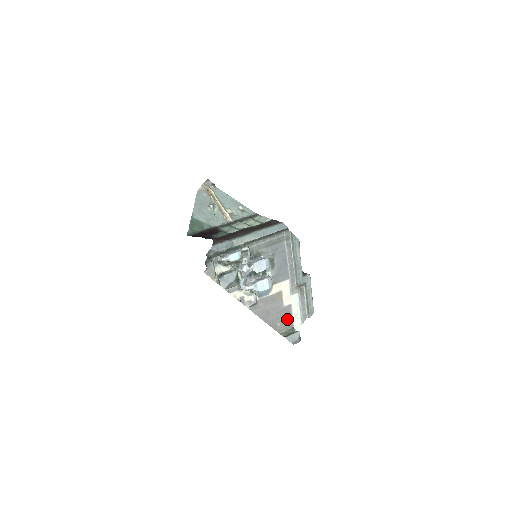
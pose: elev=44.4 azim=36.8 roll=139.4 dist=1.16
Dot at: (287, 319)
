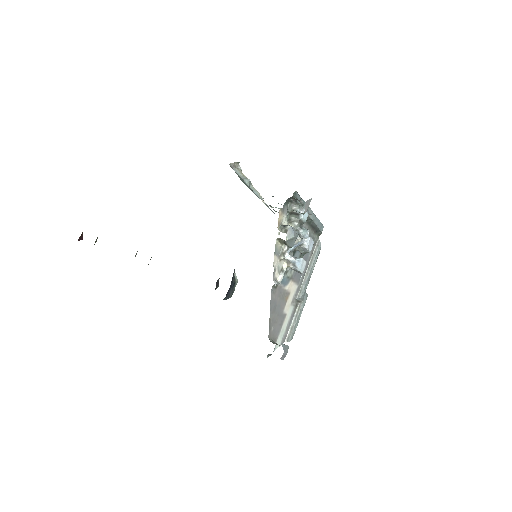
Dot at: (277, 329)
